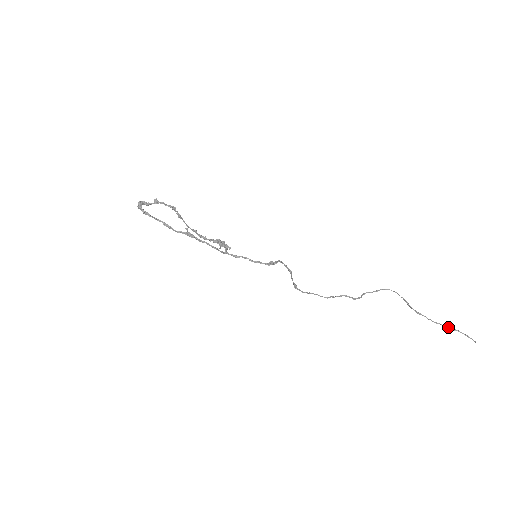
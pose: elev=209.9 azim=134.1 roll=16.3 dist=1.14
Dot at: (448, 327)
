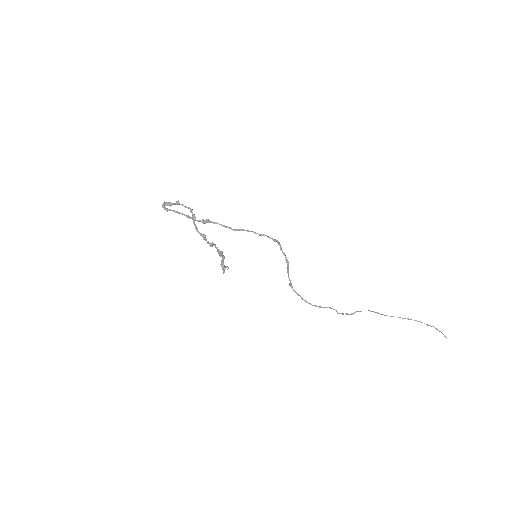
Dot at: (420, 321)
